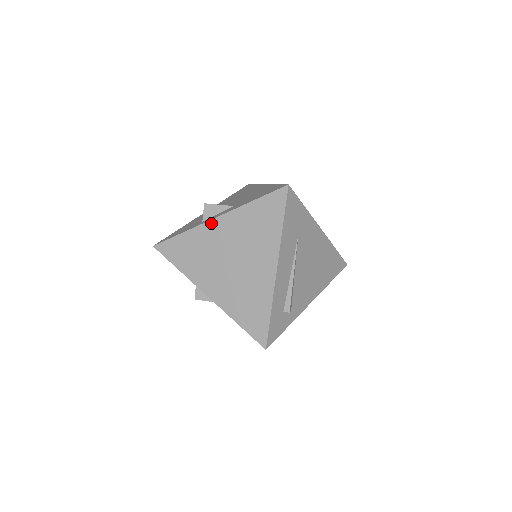
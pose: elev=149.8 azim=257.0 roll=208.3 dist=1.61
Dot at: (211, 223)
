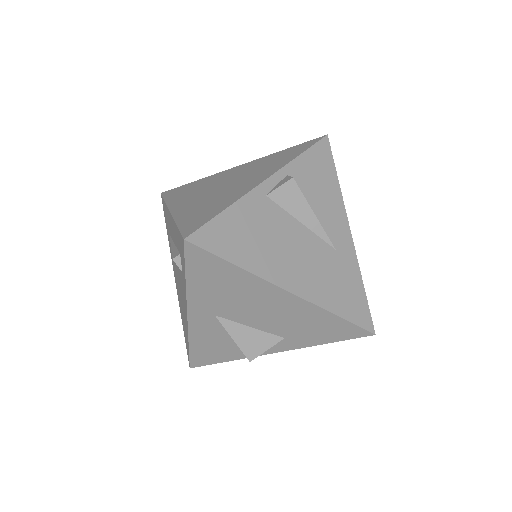
Dot at: (268, 352)
